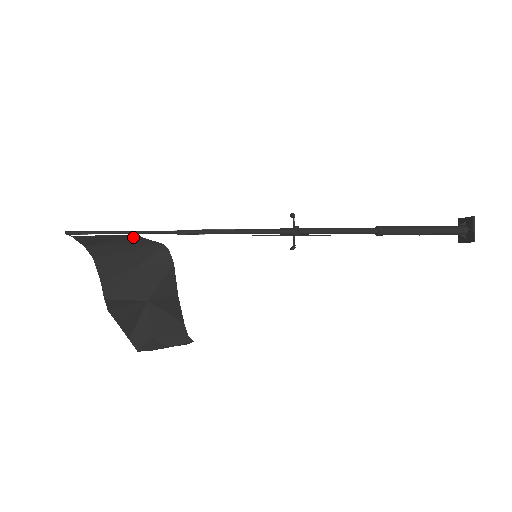
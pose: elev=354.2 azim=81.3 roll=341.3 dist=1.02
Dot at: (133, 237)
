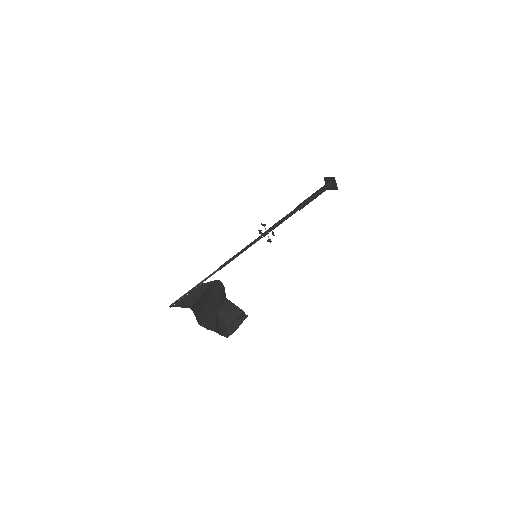
Dot at: (201, 286)
